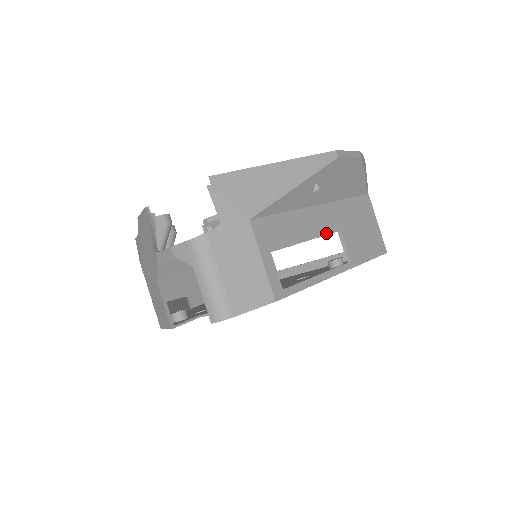
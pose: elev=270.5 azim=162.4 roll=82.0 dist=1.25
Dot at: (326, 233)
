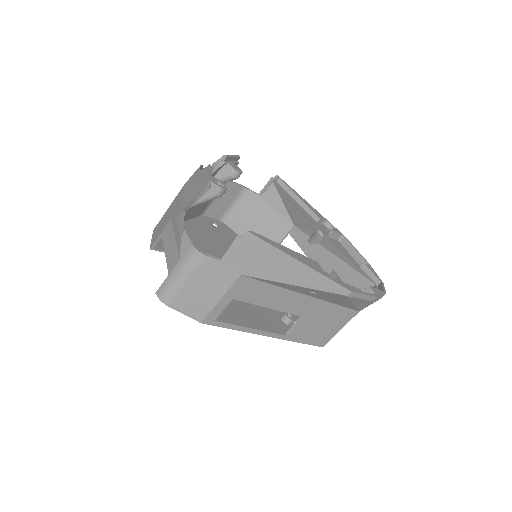
Dot at: (290, 312)
